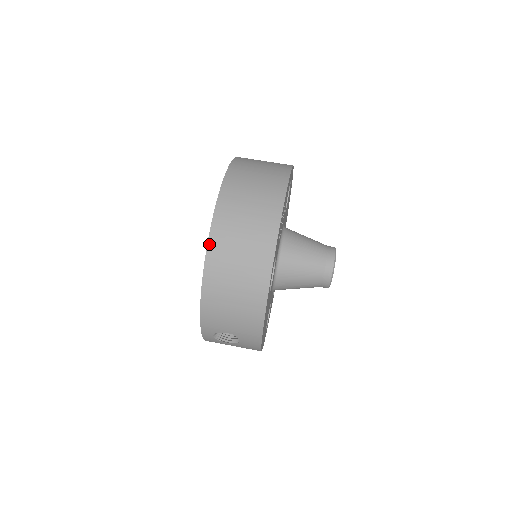
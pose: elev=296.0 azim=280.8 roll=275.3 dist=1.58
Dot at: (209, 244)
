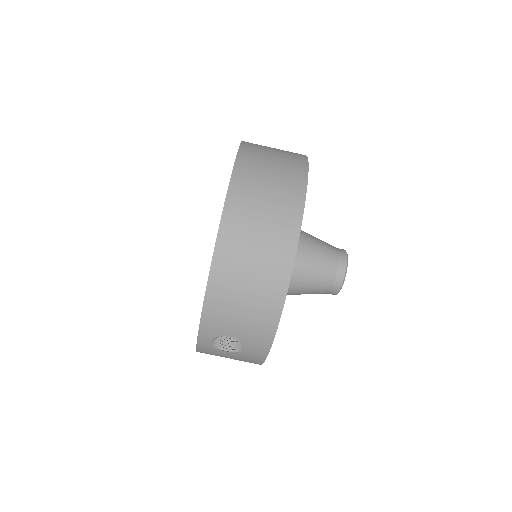
Dot at: (222, 224)
